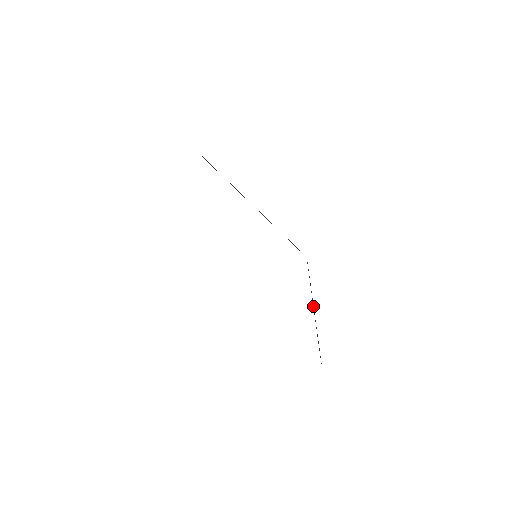
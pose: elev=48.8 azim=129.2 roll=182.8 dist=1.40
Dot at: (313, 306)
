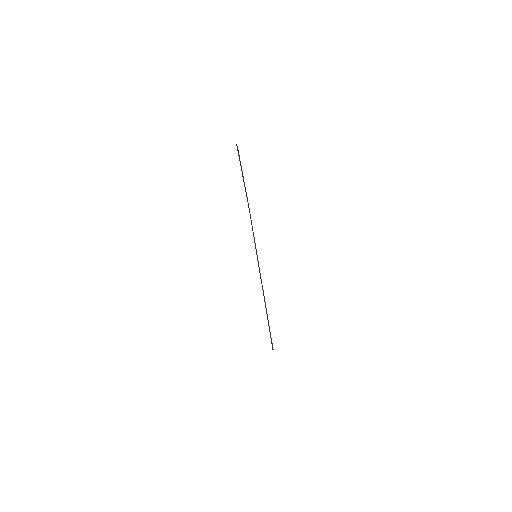
Dot at: occluded
